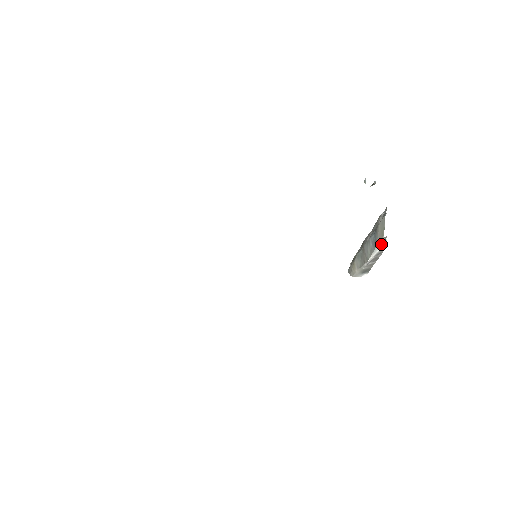
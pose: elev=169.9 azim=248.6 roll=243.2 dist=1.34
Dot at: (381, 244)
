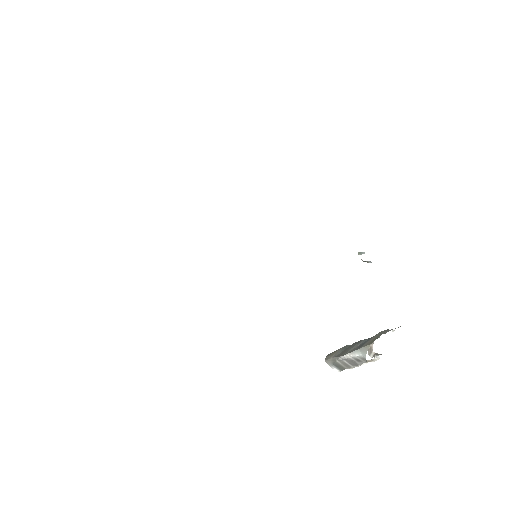
Dot at: (364, 350)
